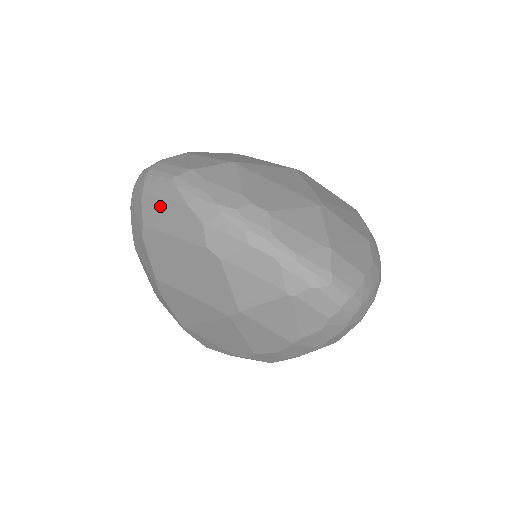
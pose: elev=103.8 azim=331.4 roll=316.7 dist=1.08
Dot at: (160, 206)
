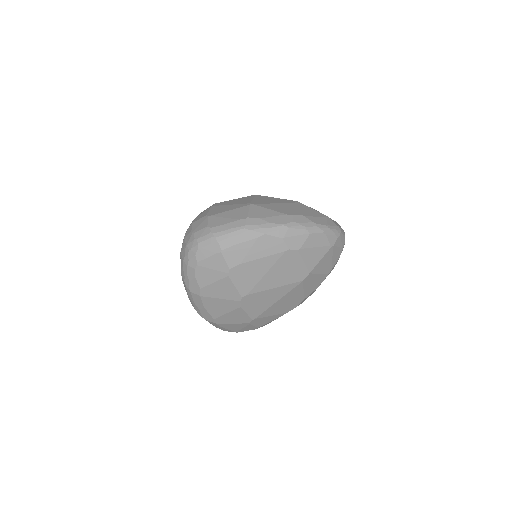
Dot at: (243, 248)
